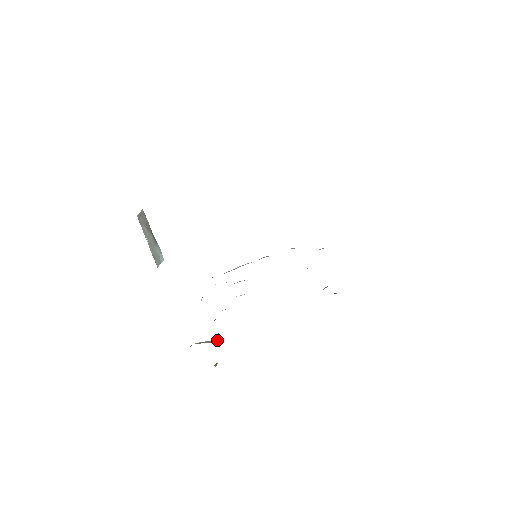
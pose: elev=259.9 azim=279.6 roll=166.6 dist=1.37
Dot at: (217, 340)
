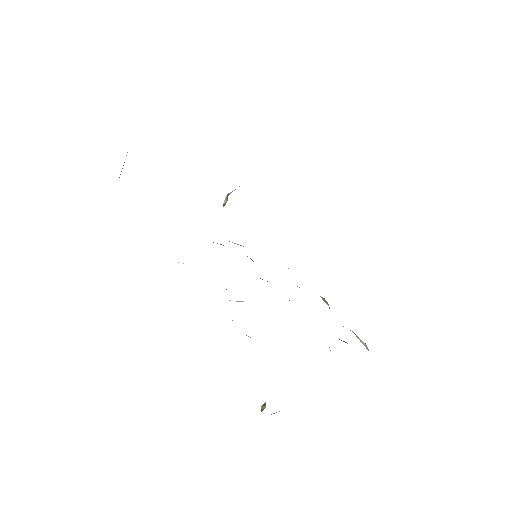
Dot at: occluded
